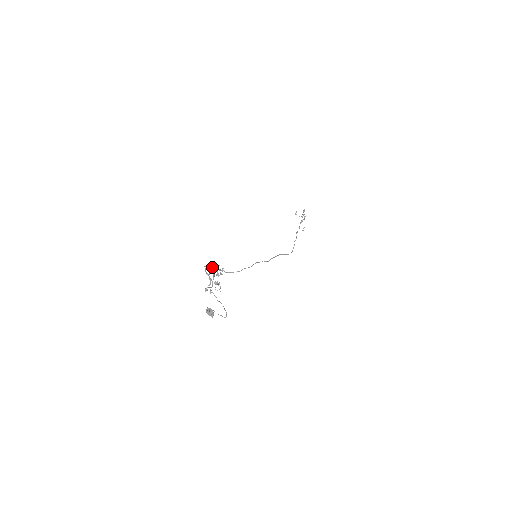
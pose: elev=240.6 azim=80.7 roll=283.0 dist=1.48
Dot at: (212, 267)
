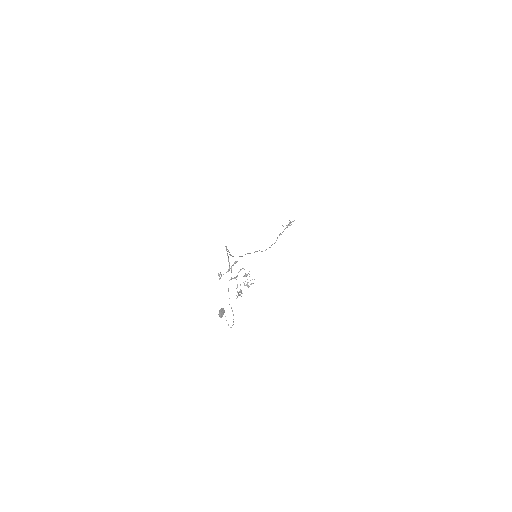
Dot at: (246, 275)
